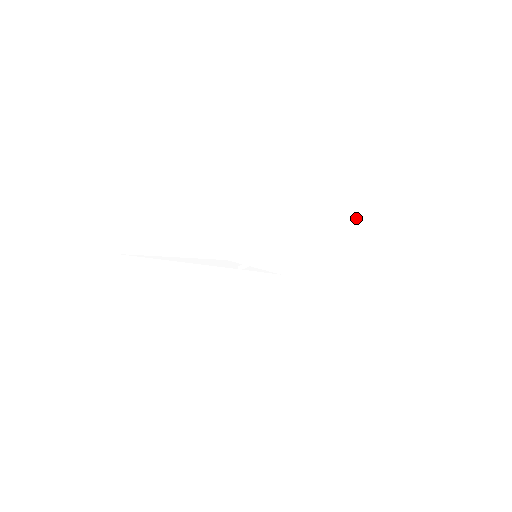
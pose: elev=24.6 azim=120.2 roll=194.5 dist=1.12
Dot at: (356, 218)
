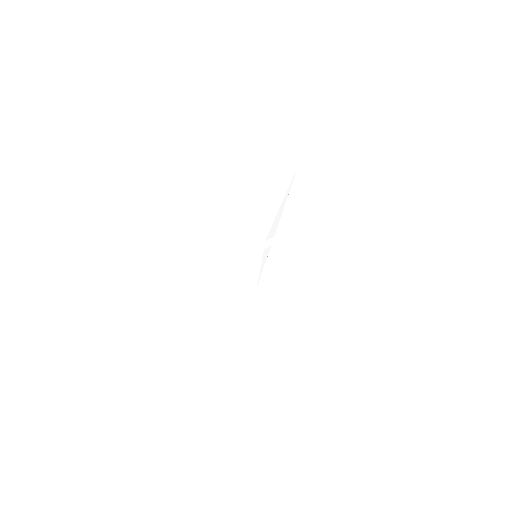
Dot at: (286, 195)
